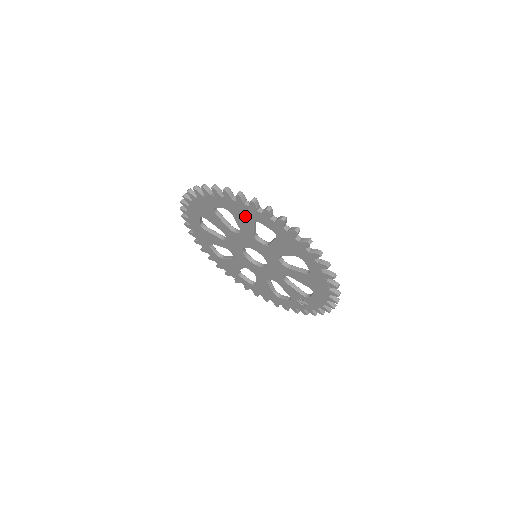
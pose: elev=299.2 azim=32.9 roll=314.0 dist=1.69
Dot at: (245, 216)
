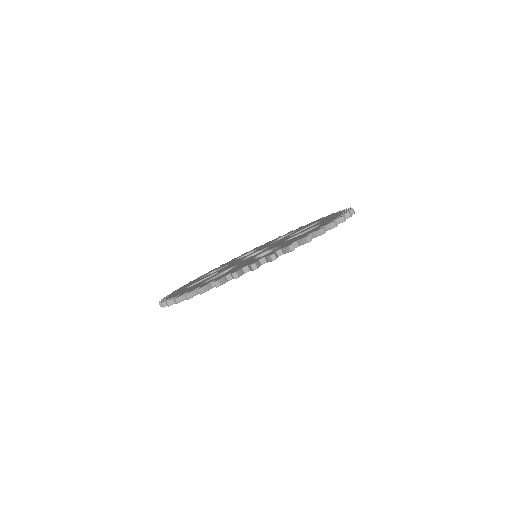
Dot at: occluded
